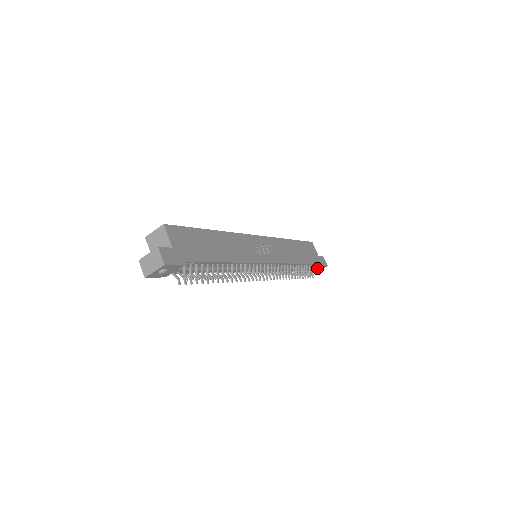
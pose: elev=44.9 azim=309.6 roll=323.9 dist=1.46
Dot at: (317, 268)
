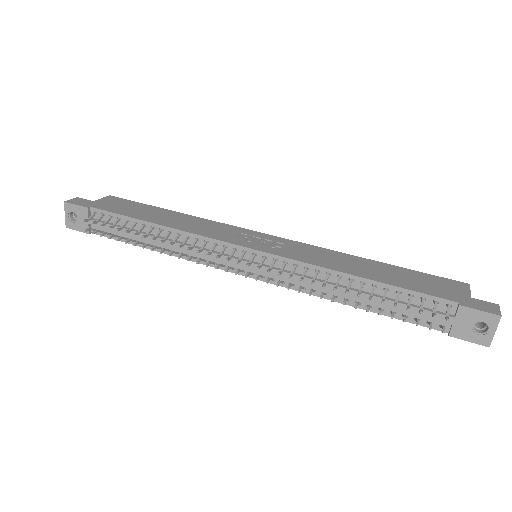
Dot at: (460, 316)
